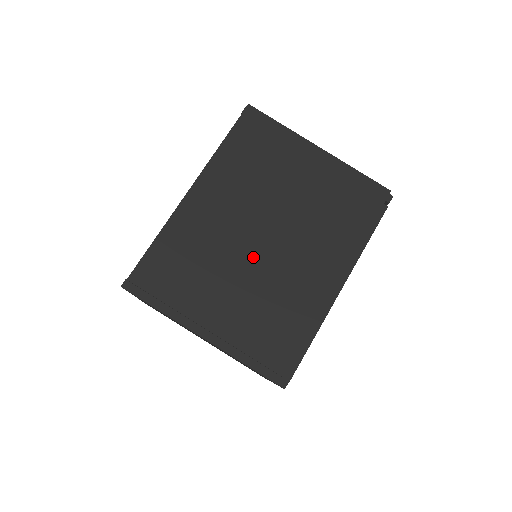
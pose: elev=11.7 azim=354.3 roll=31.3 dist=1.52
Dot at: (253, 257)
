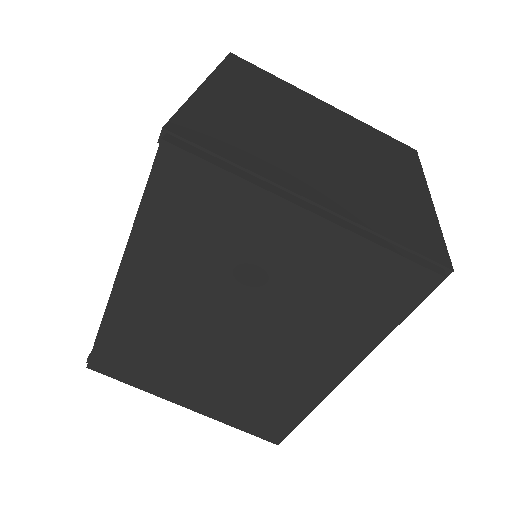
Dot at: (222, 354)
